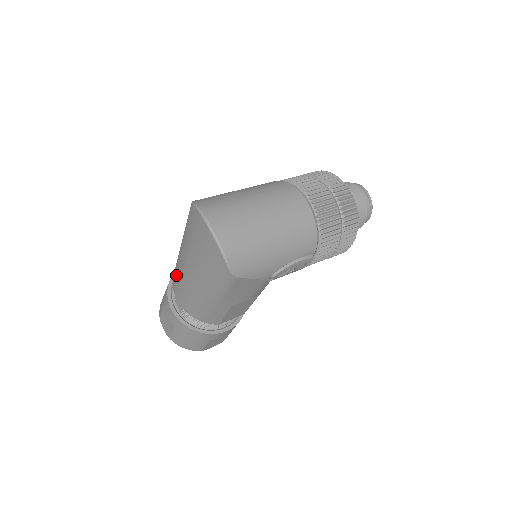
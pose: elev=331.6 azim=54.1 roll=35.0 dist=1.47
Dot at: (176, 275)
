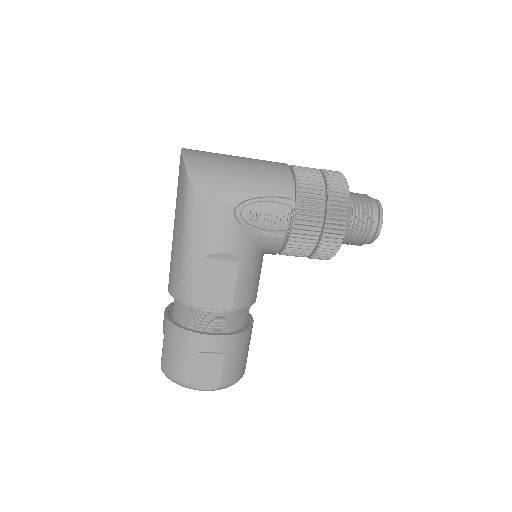
Dot at: occluded
